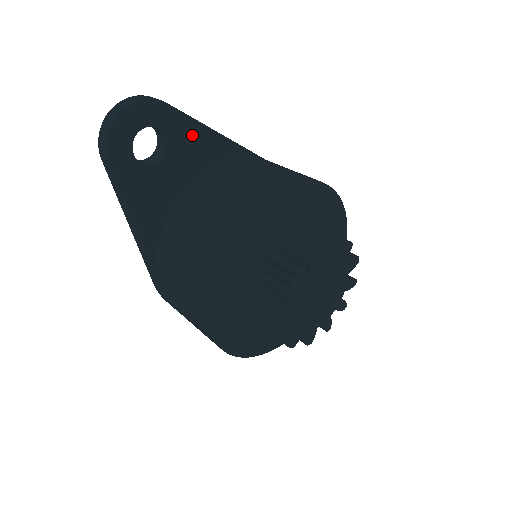
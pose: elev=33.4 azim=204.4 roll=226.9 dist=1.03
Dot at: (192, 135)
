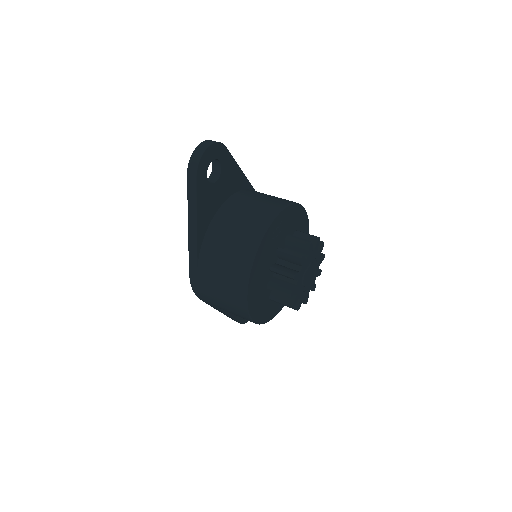
Dot at: (232, 170)
